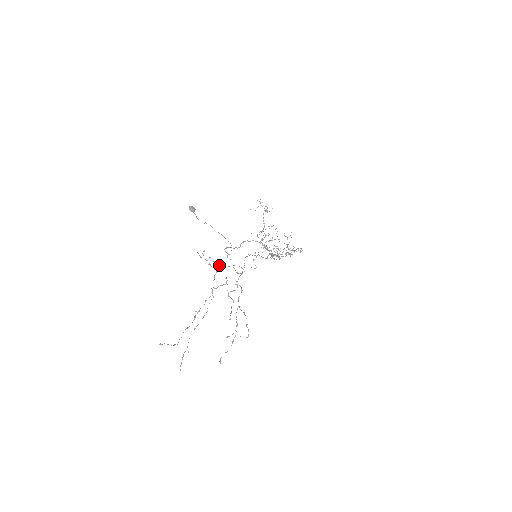
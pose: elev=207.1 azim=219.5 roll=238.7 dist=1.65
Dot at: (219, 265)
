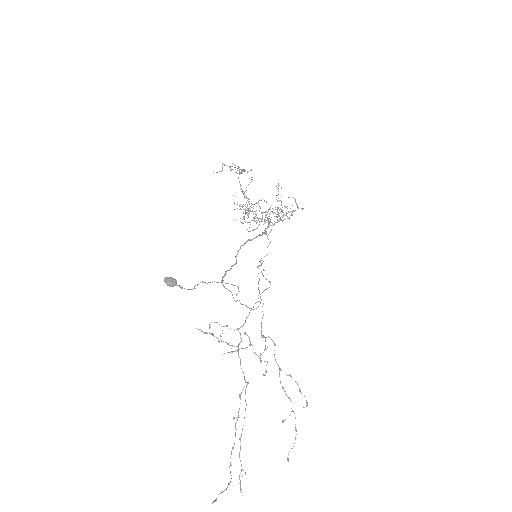
Dot at: occluded
